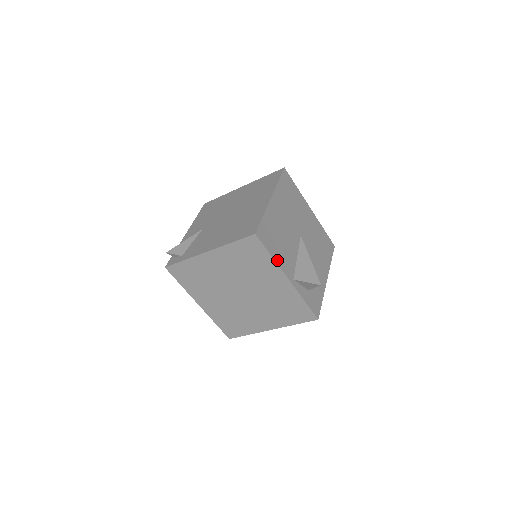
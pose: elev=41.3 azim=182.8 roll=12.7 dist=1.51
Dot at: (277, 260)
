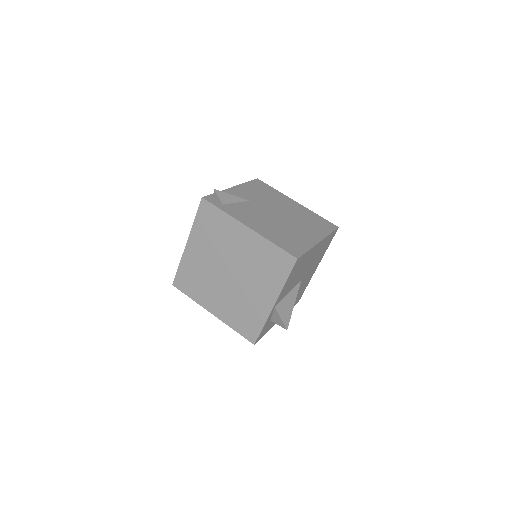
Dot at: (285, 286)
